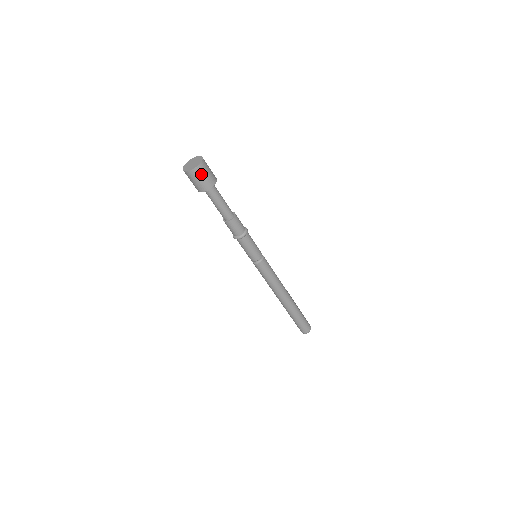
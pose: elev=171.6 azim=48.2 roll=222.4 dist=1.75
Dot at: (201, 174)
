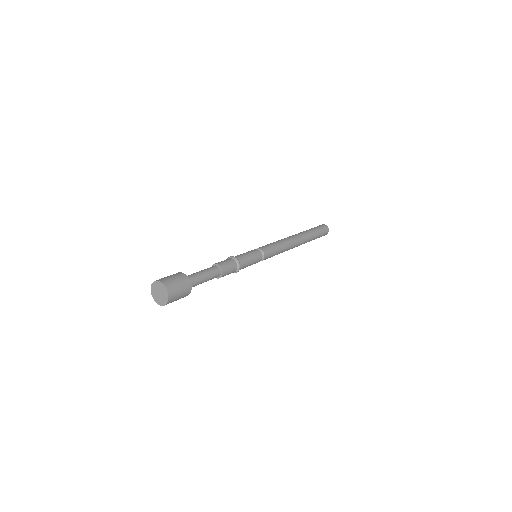
Dot at: (175, 299)
